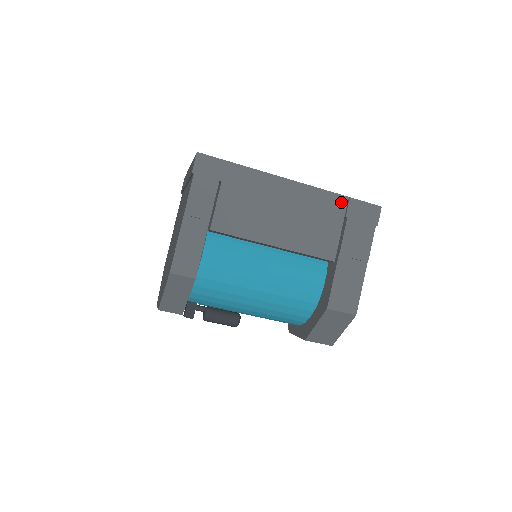
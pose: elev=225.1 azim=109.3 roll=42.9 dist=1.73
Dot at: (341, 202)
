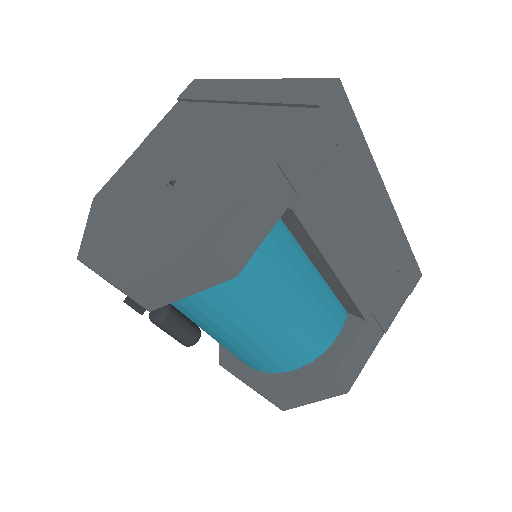
Dot at: (404, 251)
